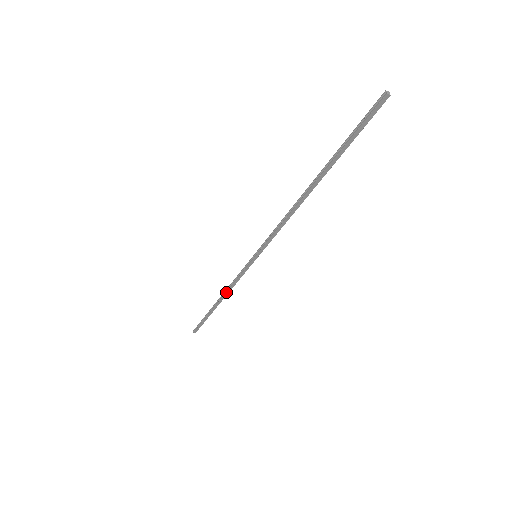
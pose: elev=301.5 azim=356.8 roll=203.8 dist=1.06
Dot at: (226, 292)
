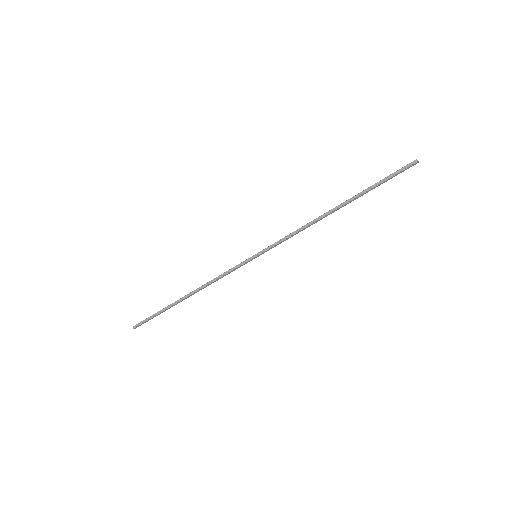
Dot at: (204, 287)
